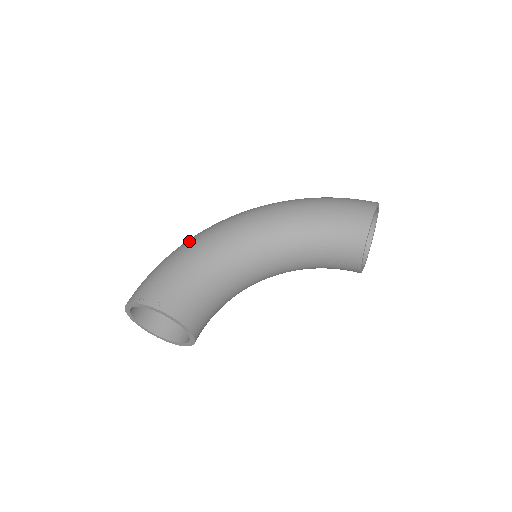
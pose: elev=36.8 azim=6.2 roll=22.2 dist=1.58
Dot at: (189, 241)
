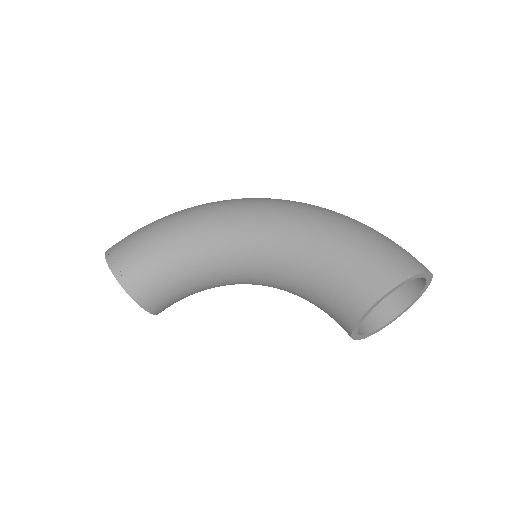
Dot at: (187, 211)
